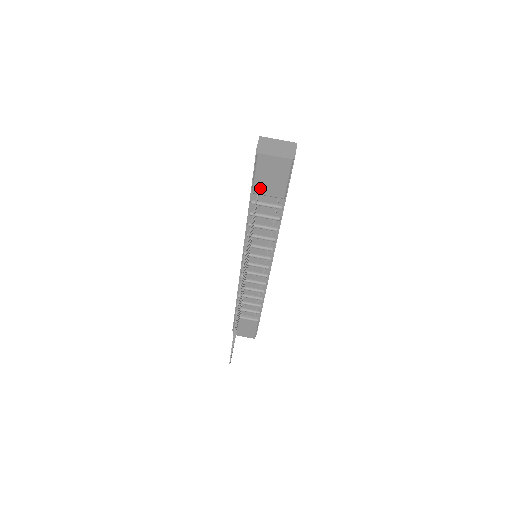
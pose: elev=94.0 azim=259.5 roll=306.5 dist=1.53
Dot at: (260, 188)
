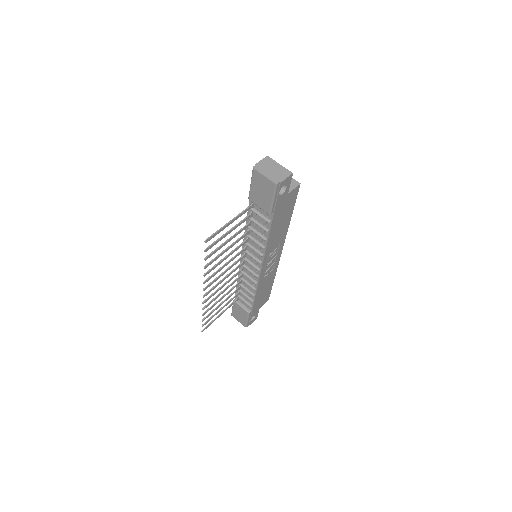
Dot at: (254, 198)
